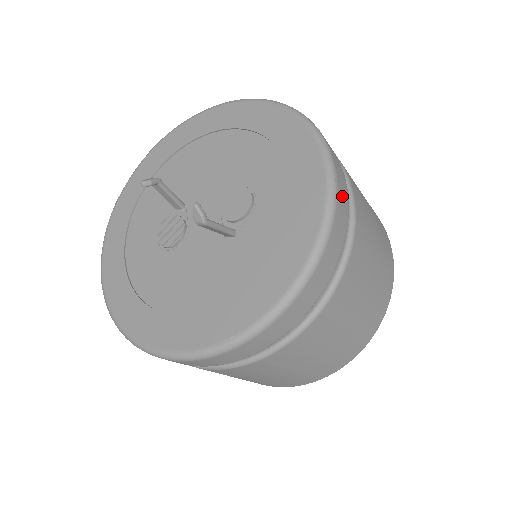
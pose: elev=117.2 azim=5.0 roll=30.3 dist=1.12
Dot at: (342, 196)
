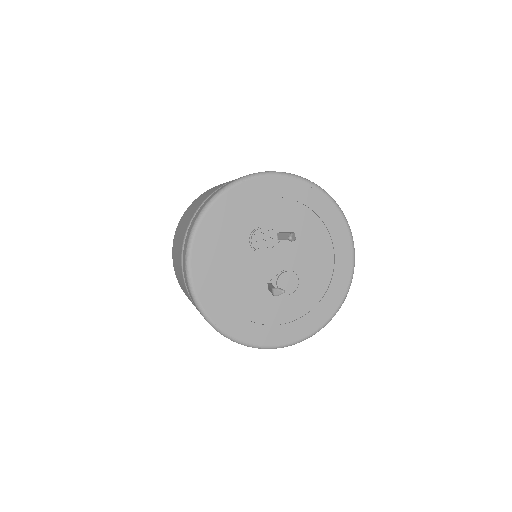
Dot at: occluded
